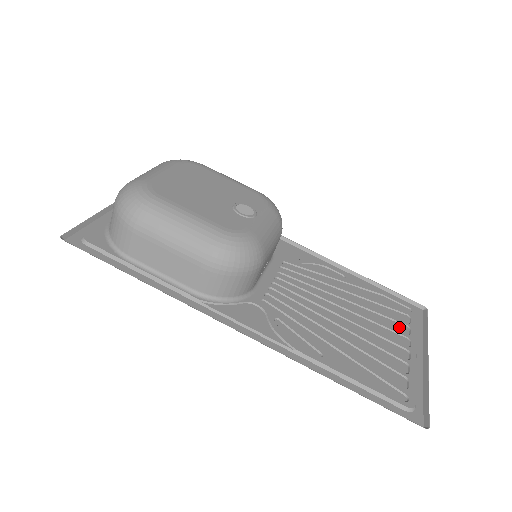
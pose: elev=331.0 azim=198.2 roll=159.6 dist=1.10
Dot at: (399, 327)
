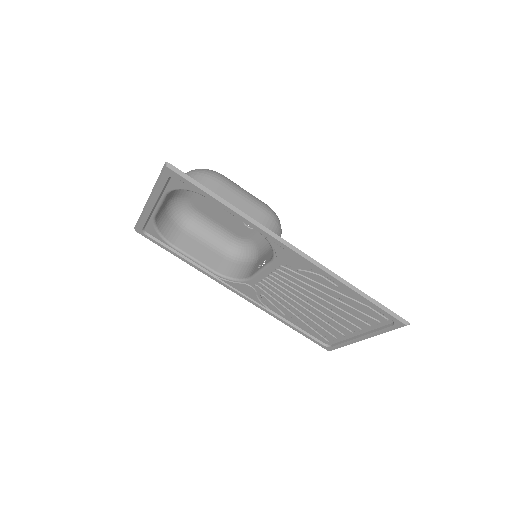
Dot at: (336, 333)
